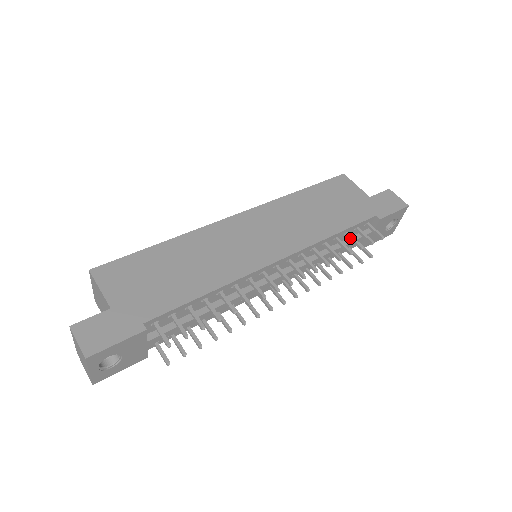
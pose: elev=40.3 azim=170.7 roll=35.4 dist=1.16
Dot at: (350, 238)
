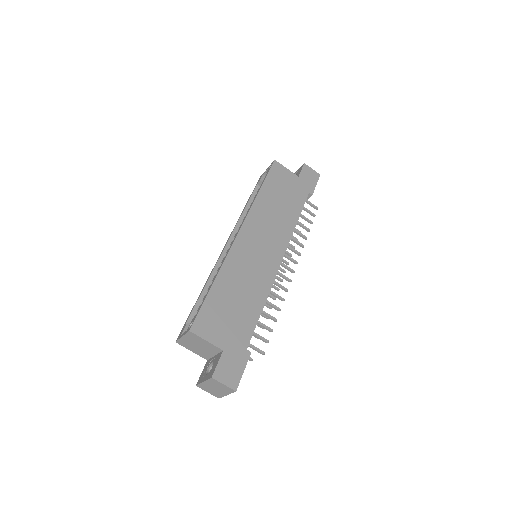
Dot at: (303, 218)
